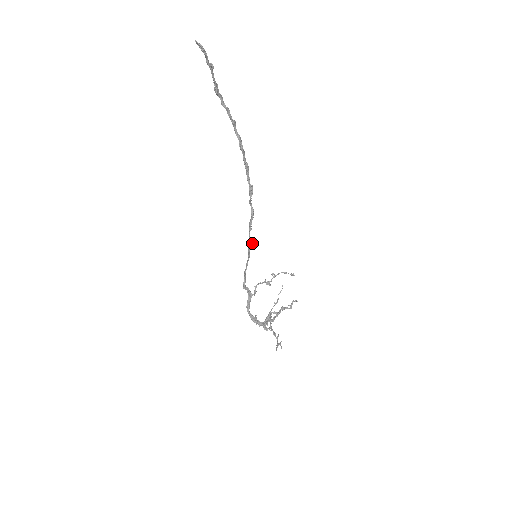
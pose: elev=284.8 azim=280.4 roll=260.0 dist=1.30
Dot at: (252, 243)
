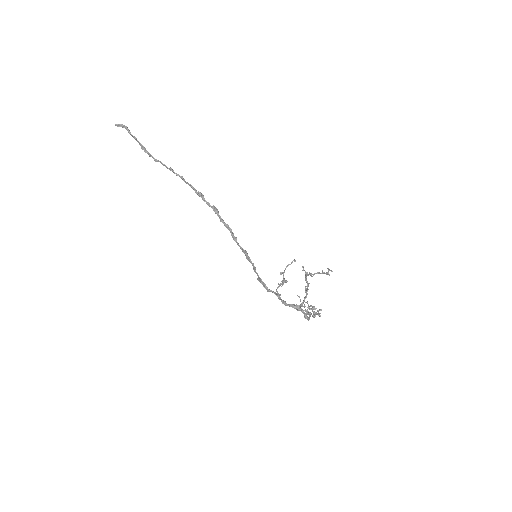
Dot at: (245, 251)
